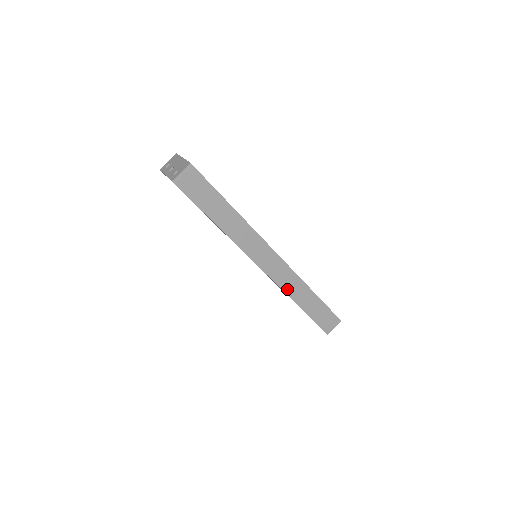
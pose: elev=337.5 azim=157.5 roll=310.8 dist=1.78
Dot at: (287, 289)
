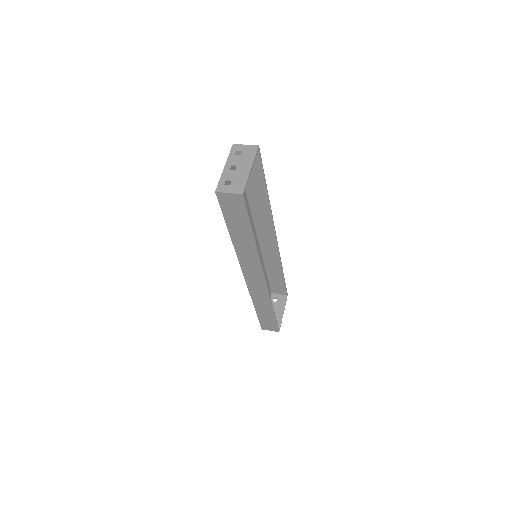
Dot at: (254, 296)
